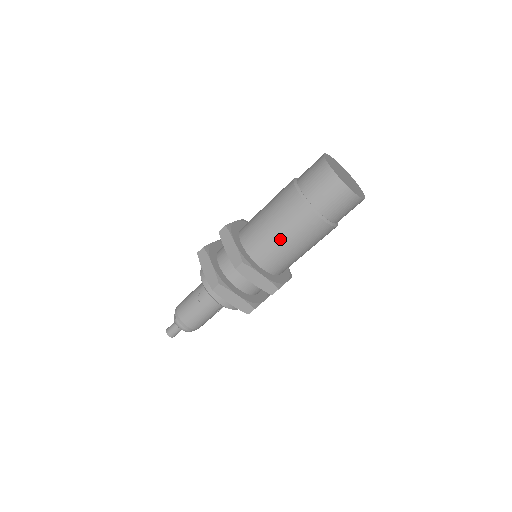
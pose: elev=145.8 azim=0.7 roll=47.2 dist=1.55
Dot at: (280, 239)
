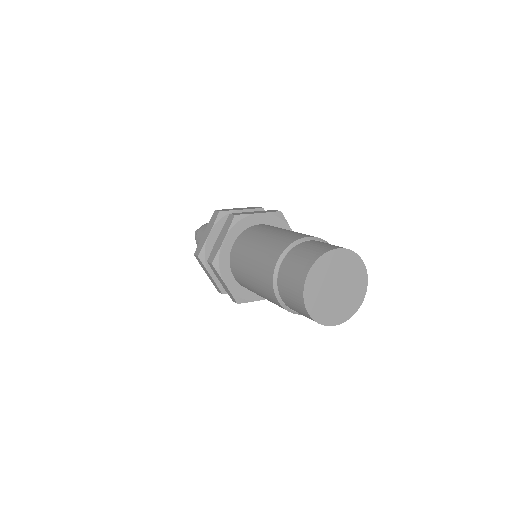
Dot at: (248, 277)
